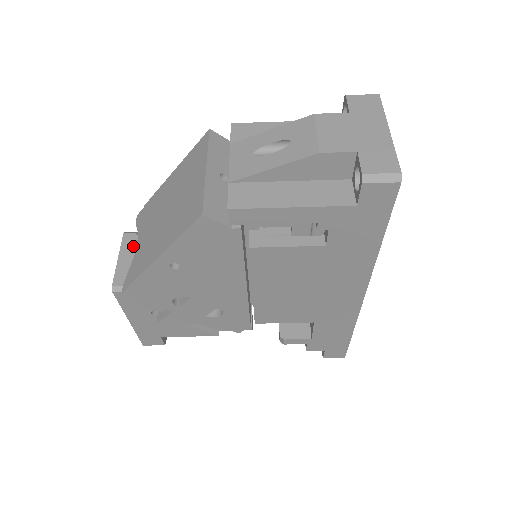
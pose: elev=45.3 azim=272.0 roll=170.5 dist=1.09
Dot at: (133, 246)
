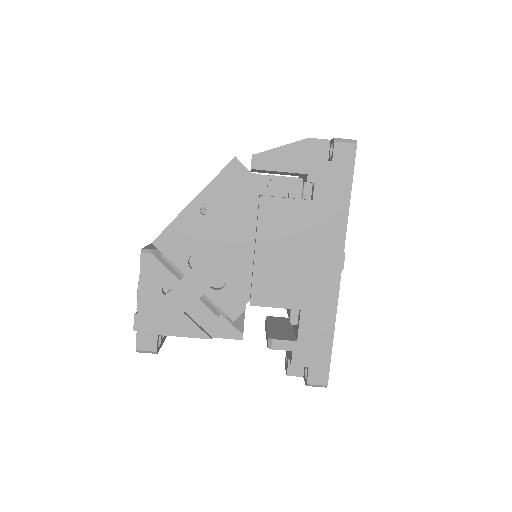
Dot at: occluded
